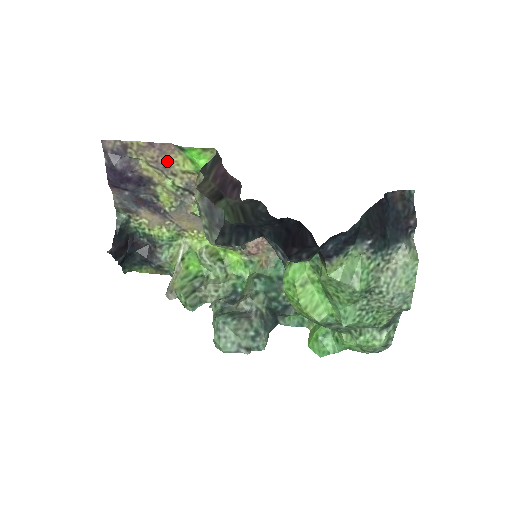
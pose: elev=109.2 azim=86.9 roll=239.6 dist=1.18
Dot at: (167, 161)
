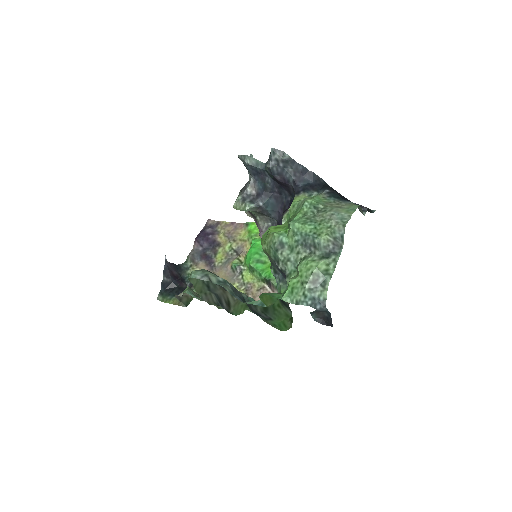
Dot at: (235, 233)
